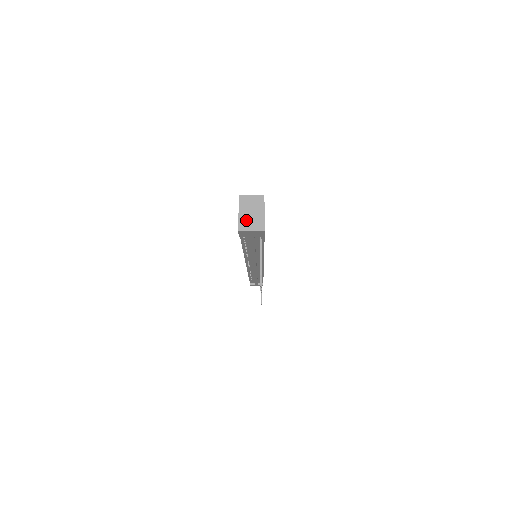
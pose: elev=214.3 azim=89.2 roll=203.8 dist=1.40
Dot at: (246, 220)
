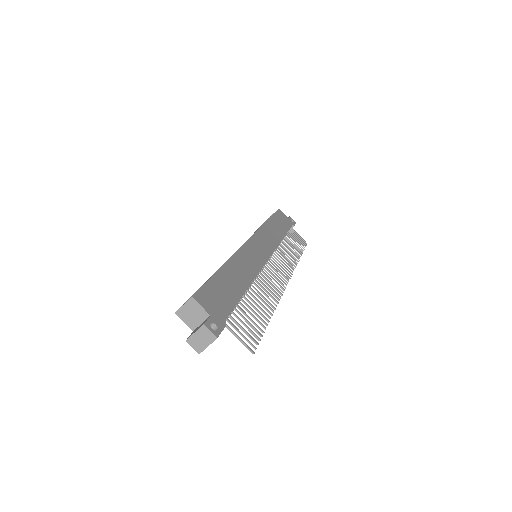
Dot at: (196, 341)
